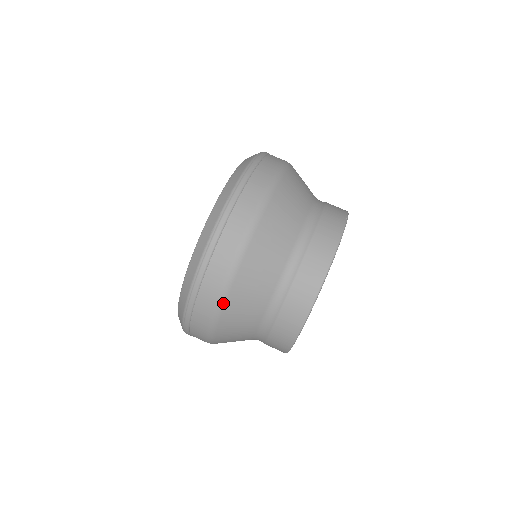
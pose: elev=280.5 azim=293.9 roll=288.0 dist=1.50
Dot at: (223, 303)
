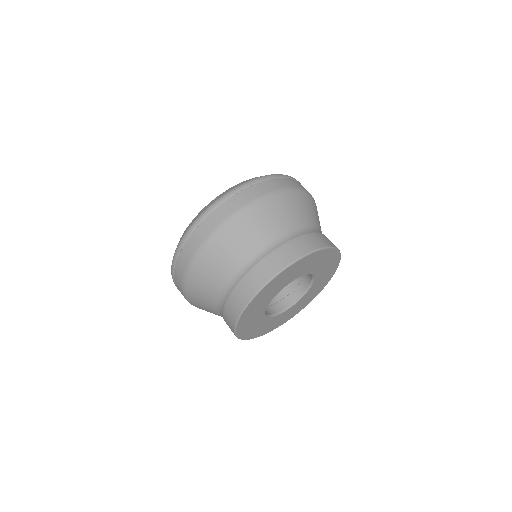
Dot at: (186, 284)
